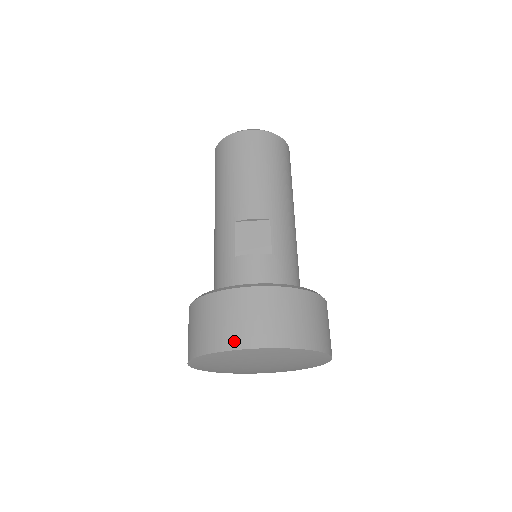
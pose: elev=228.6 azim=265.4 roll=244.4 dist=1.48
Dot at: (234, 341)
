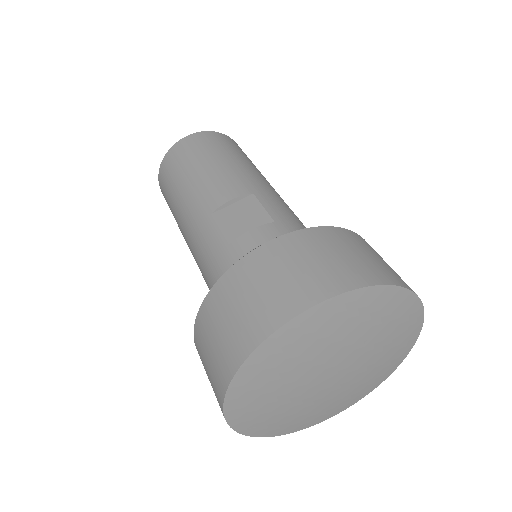
Dot at: (278, 313)
